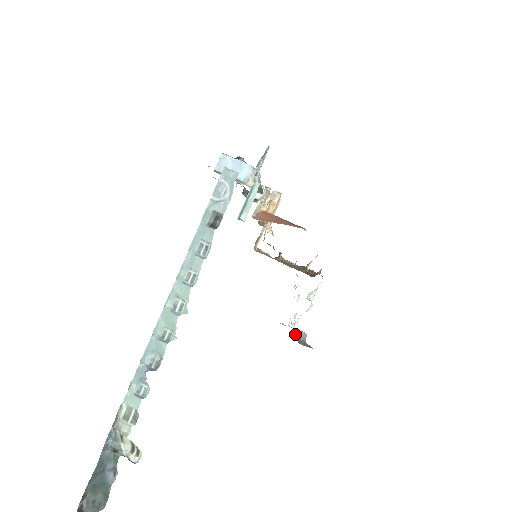
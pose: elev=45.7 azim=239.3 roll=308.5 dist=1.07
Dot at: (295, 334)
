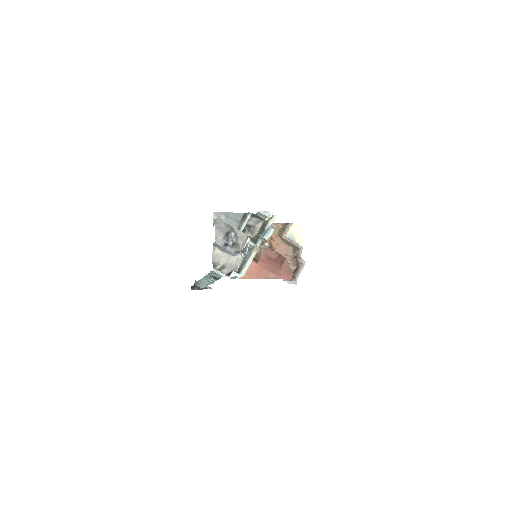
Dot at: occluded
